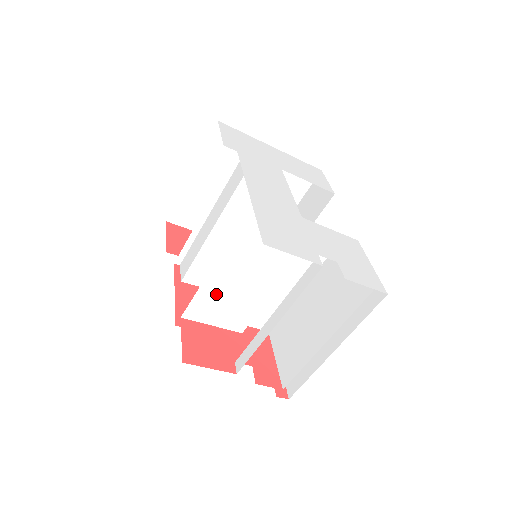
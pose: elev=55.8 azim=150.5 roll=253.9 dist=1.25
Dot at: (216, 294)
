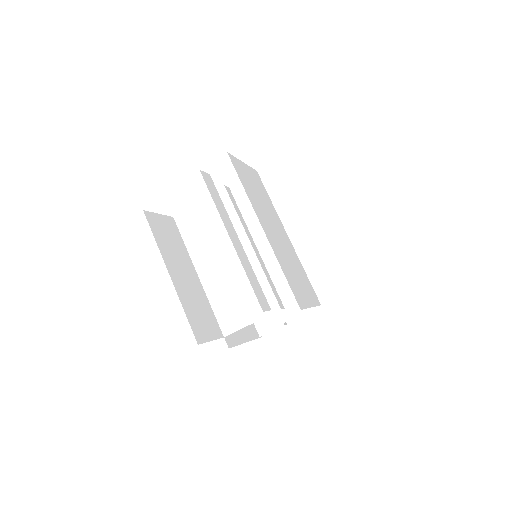
Dot at: (223, 294)
